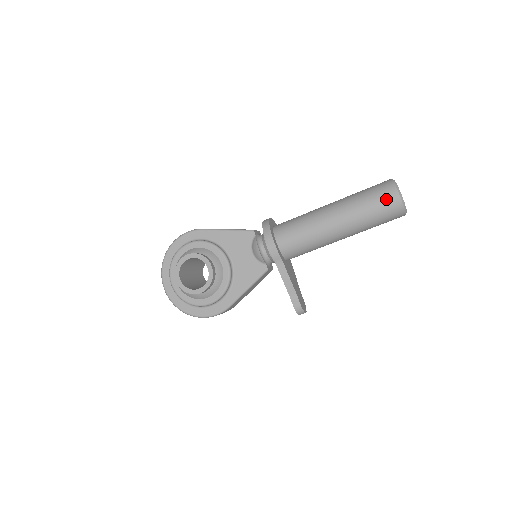
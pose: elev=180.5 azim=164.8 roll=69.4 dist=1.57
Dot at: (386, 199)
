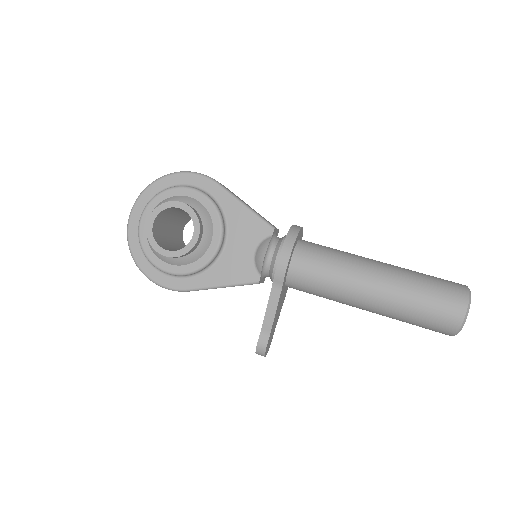
Dot at: (447, 308)
